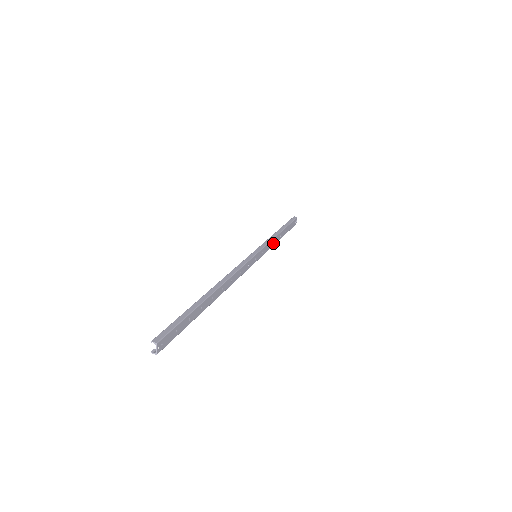
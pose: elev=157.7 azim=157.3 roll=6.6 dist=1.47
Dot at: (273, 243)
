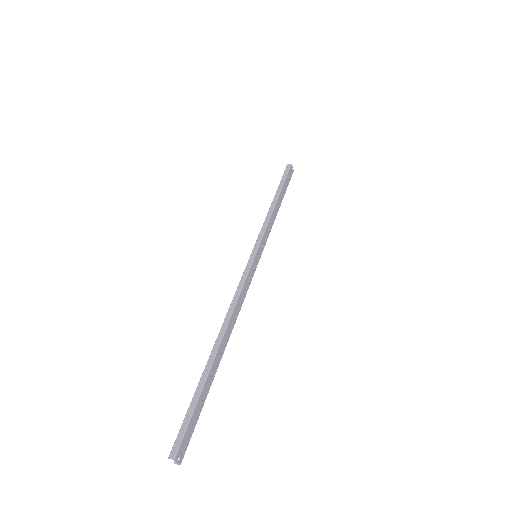
Dot at: (272, 222)
